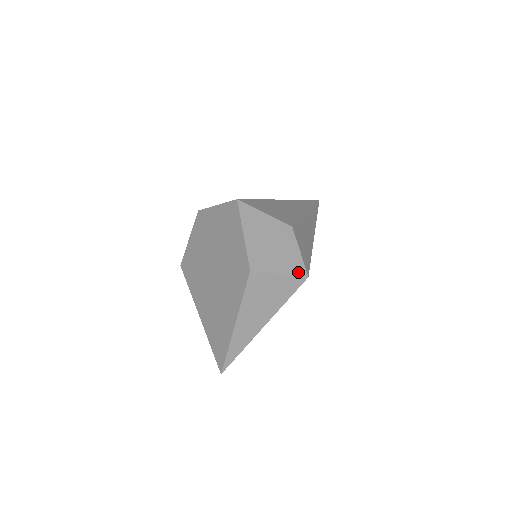
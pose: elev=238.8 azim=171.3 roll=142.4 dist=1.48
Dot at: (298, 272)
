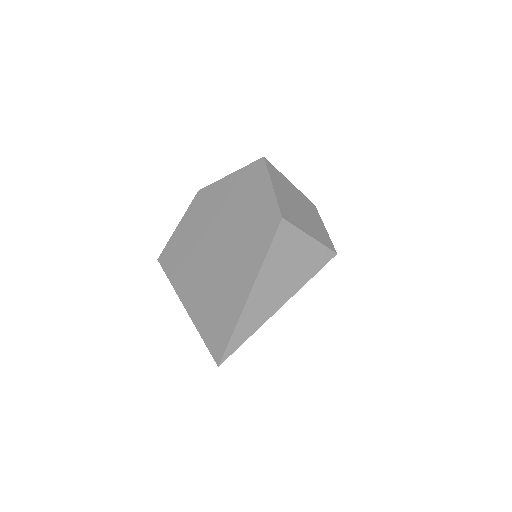
Dot at: (327, 244)
